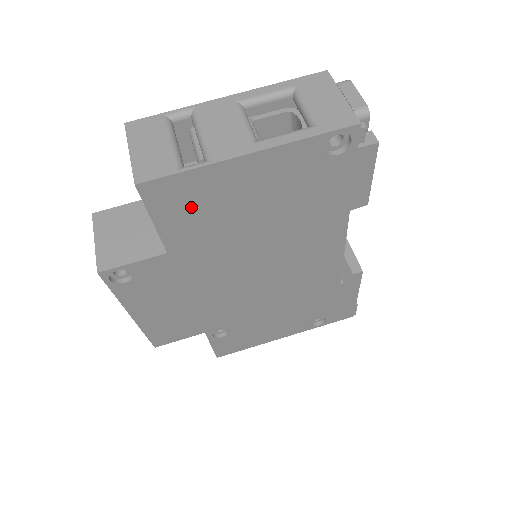
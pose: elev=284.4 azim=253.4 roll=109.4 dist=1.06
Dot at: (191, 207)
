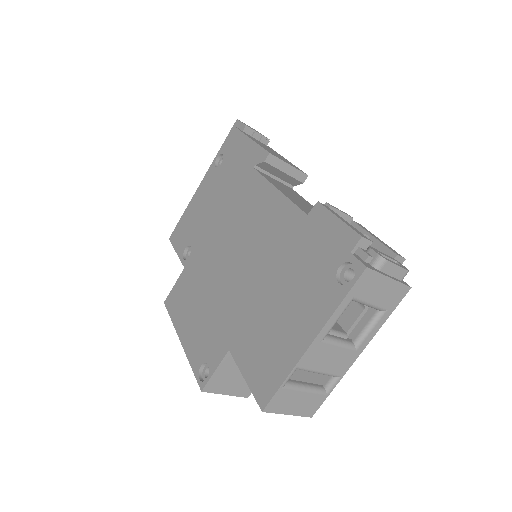
Dot at: occluded
